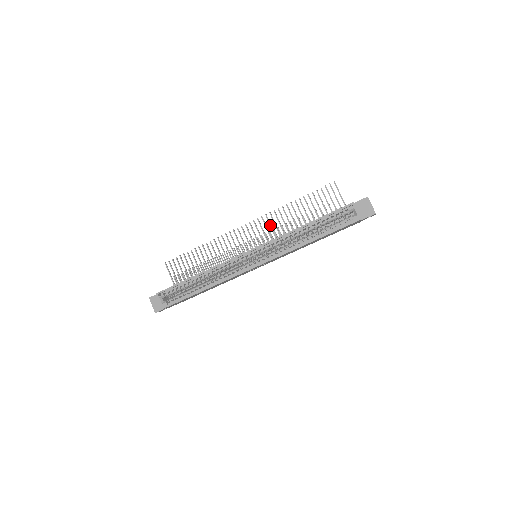
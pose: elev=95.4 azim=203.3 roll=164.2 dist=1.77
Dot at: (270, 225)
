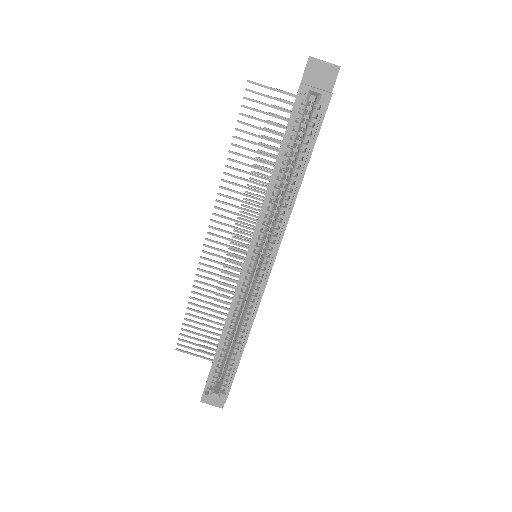
Dot at: (233, 206)
